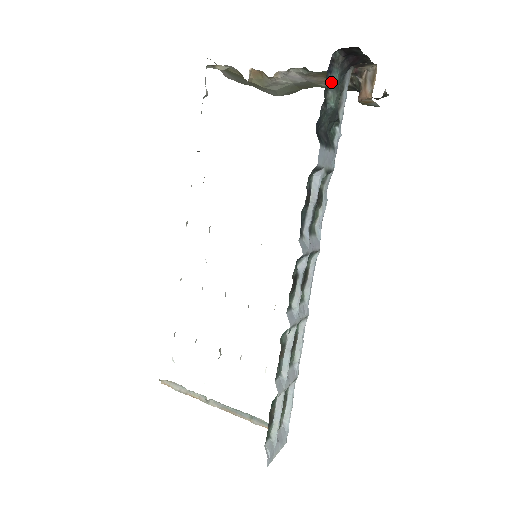
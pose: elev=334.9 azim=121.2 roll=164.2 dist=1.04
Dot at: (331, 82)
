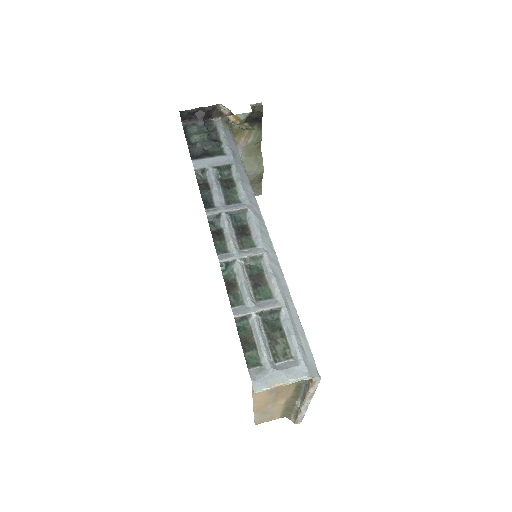
Dot at: (190, 135)
